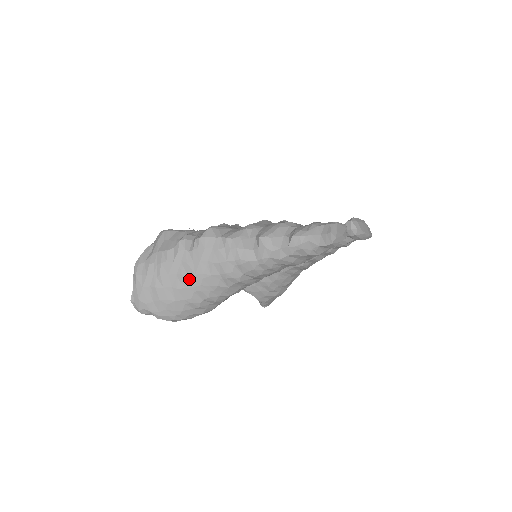
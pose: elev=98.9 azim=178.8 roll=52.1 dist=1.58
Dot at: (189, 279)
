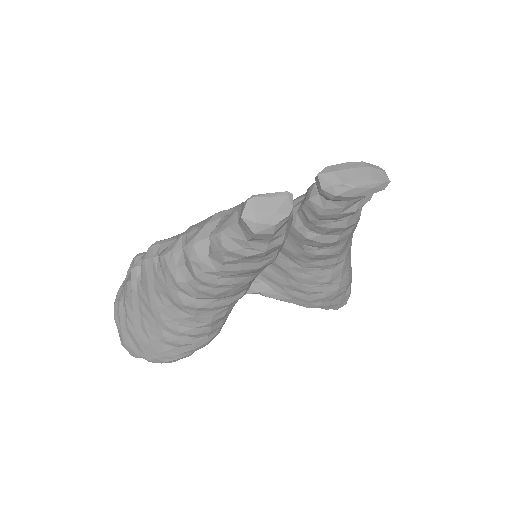
Dot at: (150, 315)
